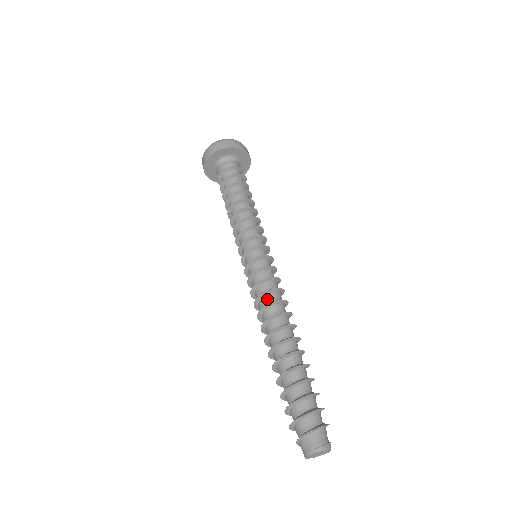
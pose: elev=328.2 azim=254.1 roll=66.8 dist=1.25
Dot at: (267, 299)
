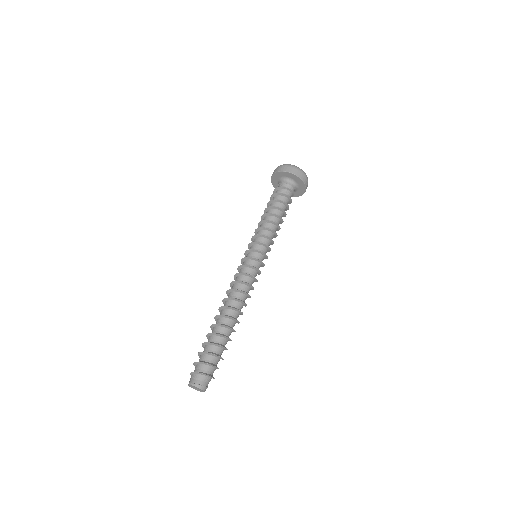
Dot at: (236, 286)
